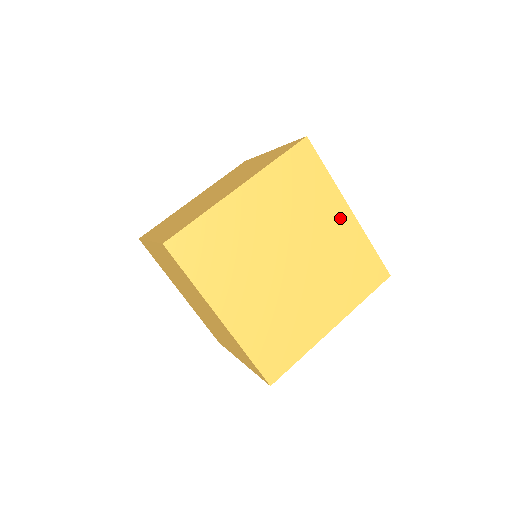
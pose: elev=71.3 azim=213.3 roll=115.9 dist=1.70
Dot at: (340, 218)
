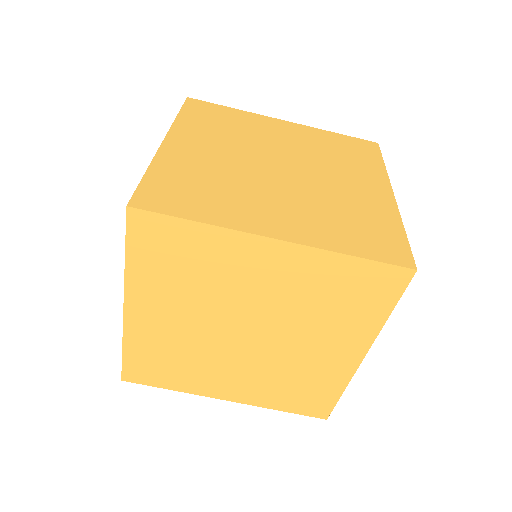
Dot at: (283, 128)
